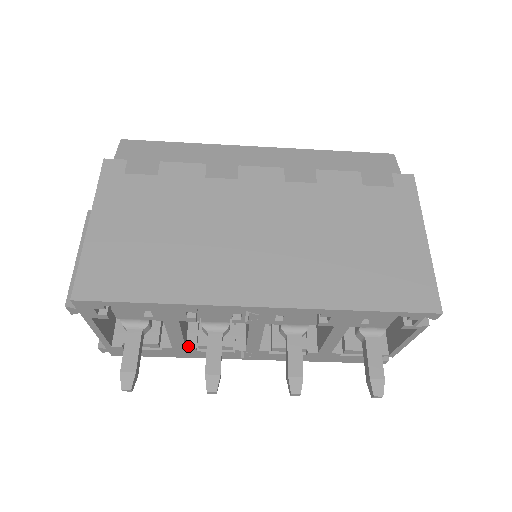
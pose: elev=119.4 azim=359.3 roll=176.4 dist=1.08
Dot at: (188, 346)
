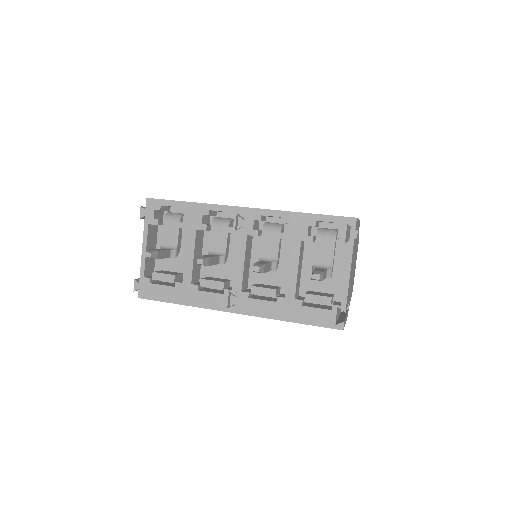
Dot at: (193, 284)
